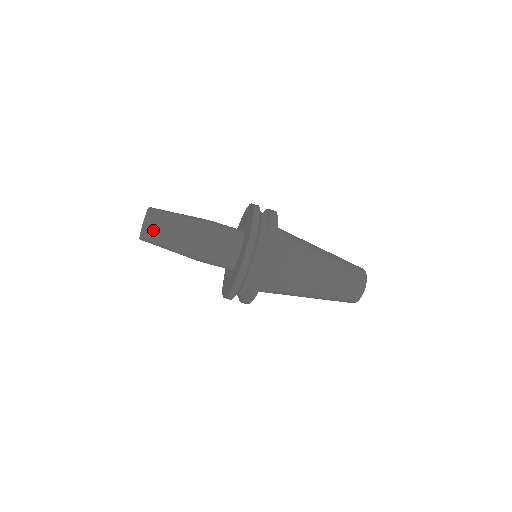
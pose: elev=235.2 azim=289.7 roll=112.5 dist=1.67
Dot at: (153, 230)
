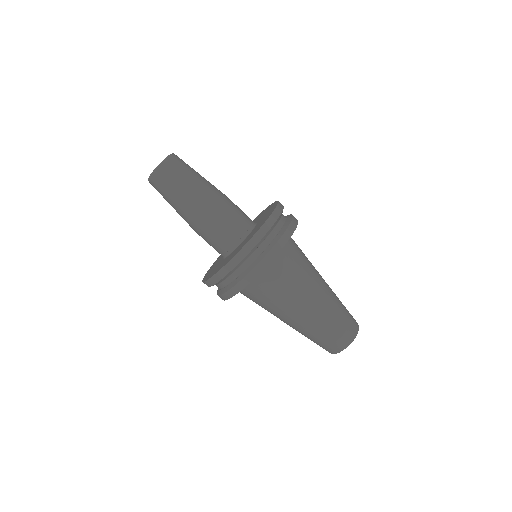
Dot at: (177, 164)
